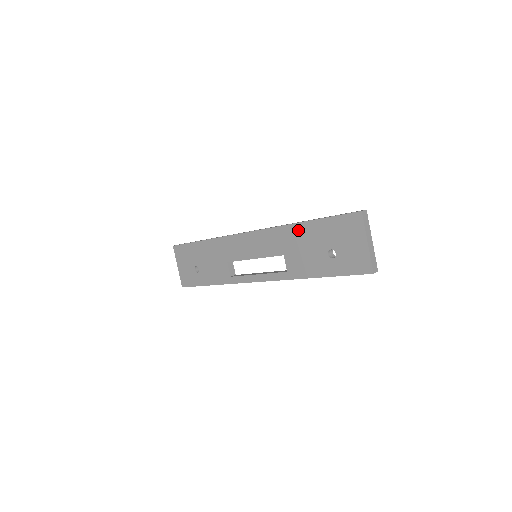
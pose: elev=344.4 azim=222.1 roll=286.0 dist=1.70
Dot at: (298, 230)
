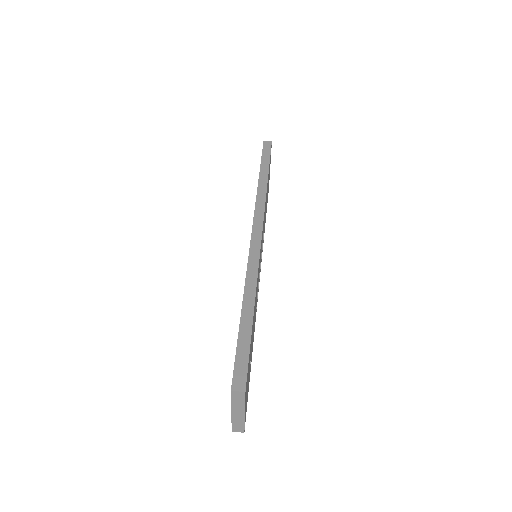
Dot at: occluded
